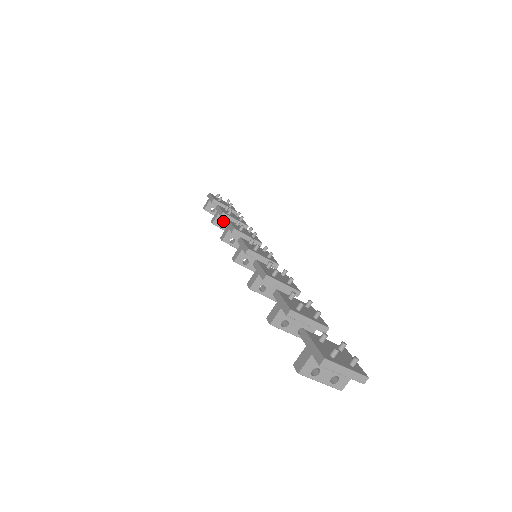
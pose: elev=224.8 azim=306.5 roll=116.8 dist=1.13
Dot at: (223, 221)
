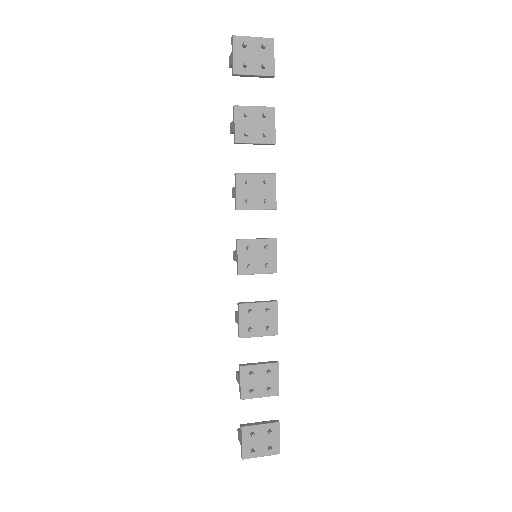
Dot at: occluded
